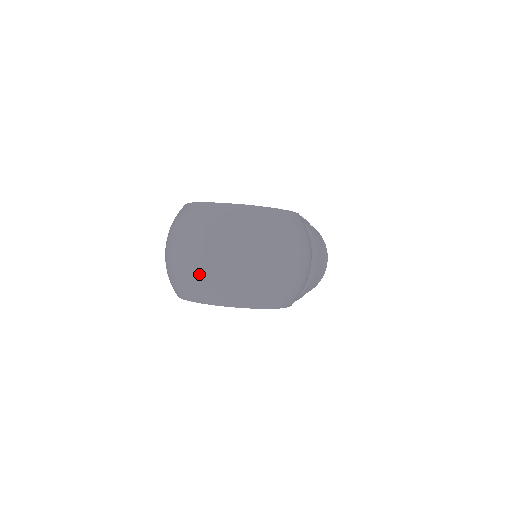
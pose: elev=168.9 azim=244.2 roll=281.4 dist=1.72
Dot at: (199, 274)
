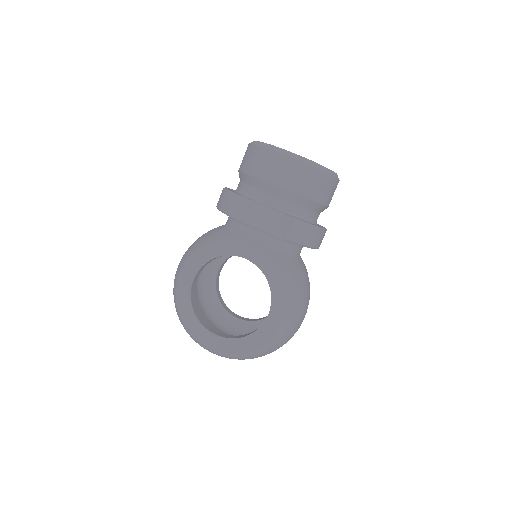
Dot at: occluded
